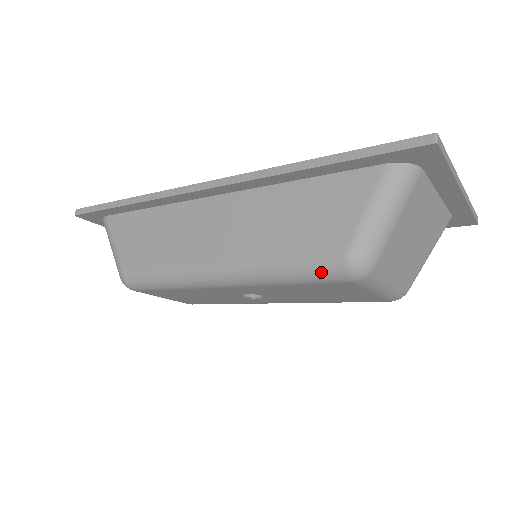
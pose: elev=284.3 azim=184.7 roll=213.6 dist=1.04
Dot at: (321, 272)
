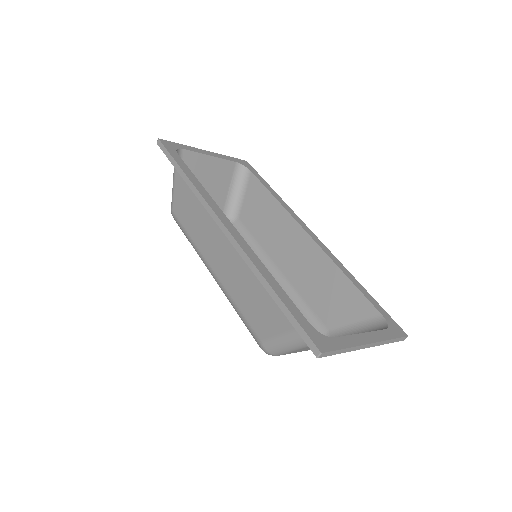
Dot at: (251, 334)
